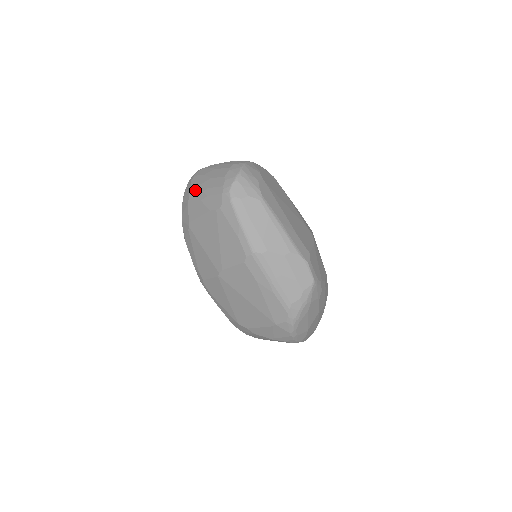
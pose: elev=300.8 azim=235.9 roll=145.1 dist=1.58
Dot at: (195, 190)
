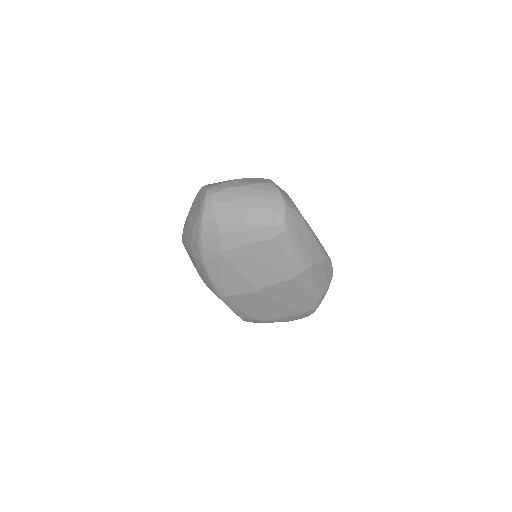
Dot at: (228, 220)
